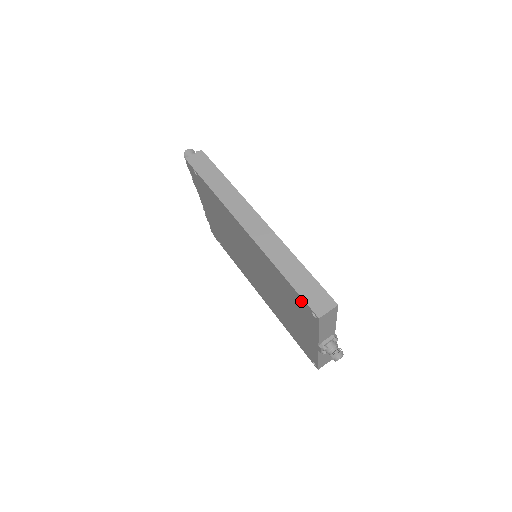
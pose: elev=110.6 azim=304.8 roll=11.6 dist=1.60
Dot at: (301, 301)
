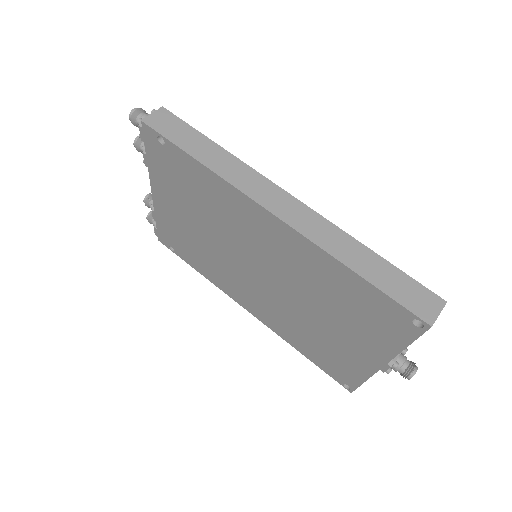
Dot at: (389, 306)
